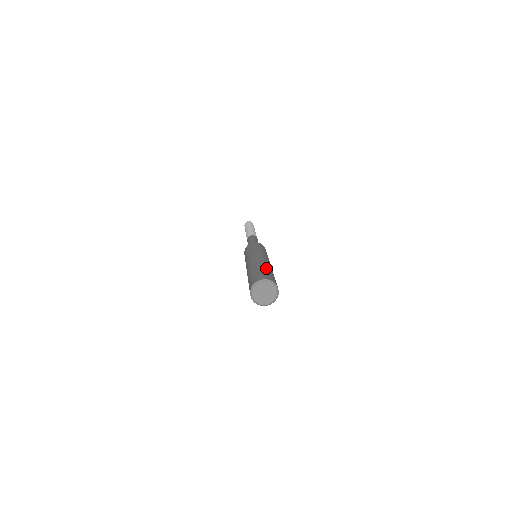
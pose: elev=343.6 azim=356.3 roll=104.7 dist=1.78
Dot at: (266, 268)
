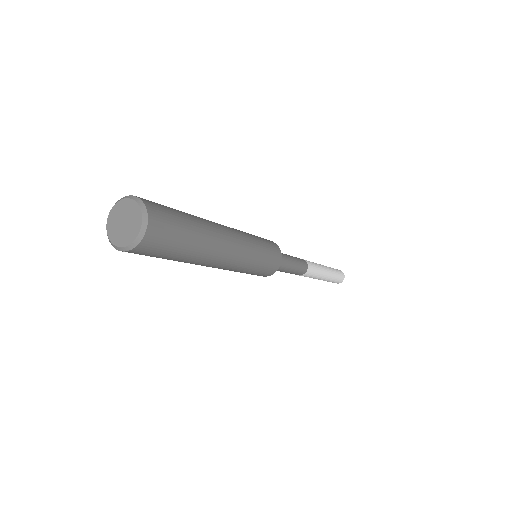
Dot at: (194, 225)
